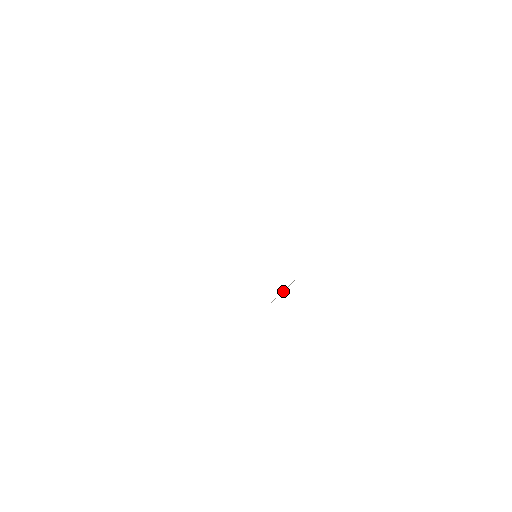
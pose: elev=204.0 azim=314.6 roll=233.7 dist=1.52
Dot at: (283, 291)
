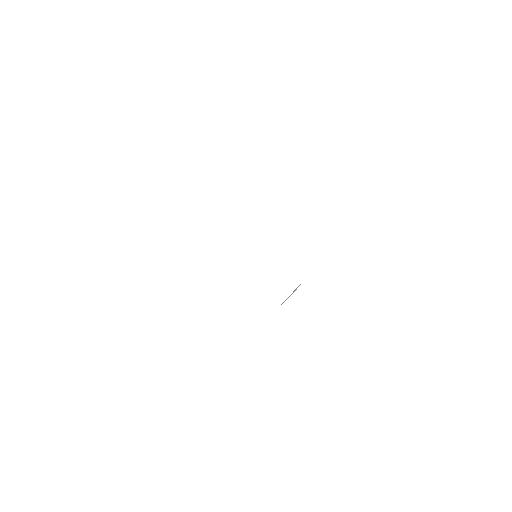
Dot at: occluded
